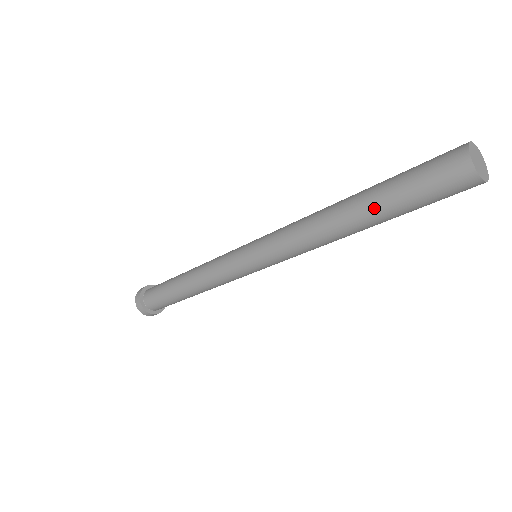
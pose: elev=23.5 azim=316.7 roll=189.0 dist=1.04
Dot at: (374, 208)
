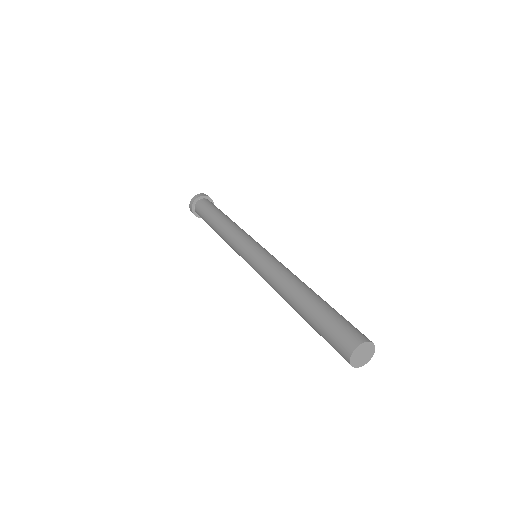
Dot at: (307, 322)
